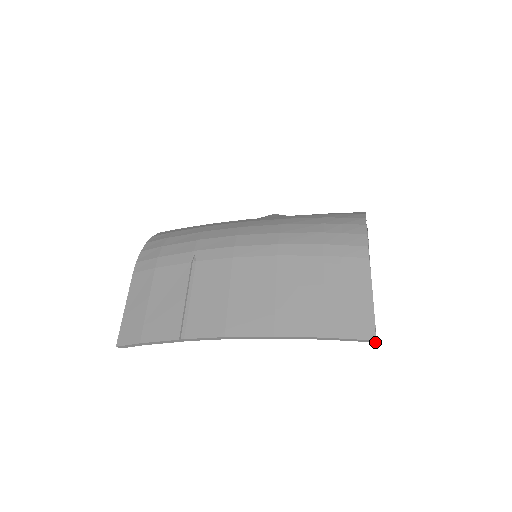
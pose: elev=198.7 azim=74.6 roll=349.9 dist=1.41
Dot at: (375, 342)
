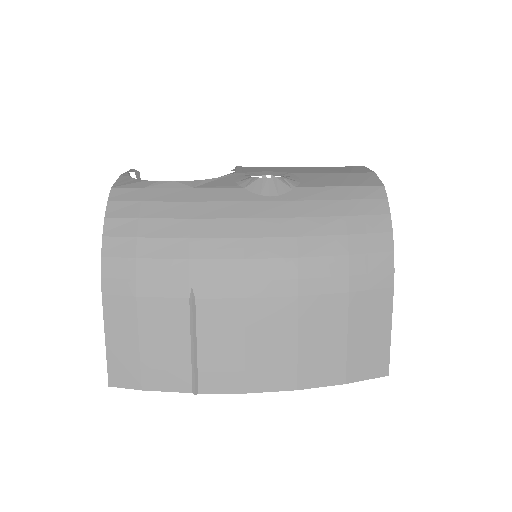
Dot at: (386, 373)
